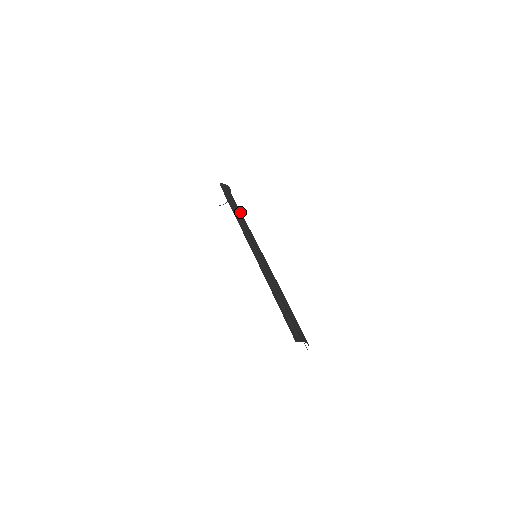
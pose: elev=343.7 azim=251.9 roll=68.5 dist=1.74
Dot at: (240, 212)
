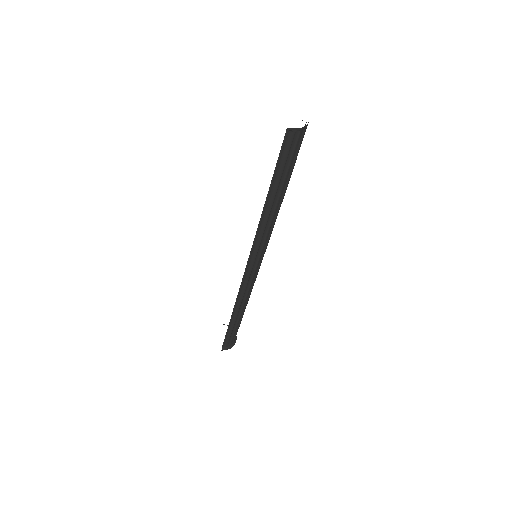
Dot at: occluded
